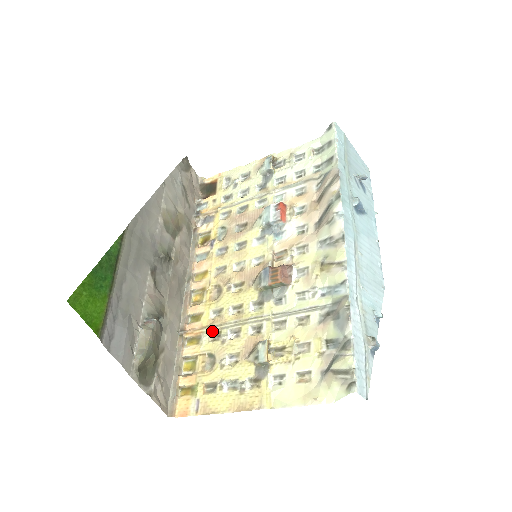
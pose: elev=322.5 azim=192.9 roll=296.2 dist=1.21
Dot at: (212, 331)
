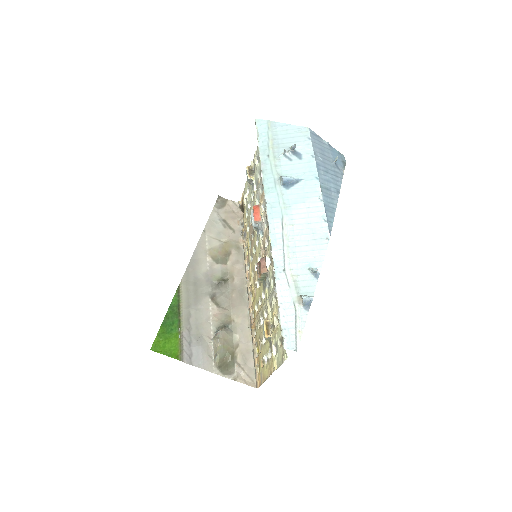
Dot at: (258, 321)
